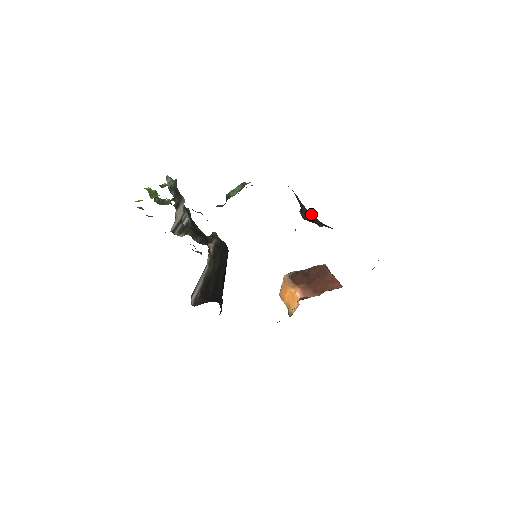
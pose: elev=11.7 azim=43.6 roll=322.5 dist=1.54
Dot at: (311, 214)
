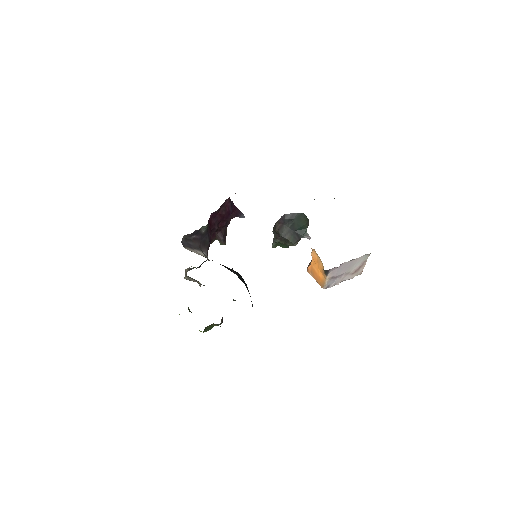
Dot at: (278, 222)
